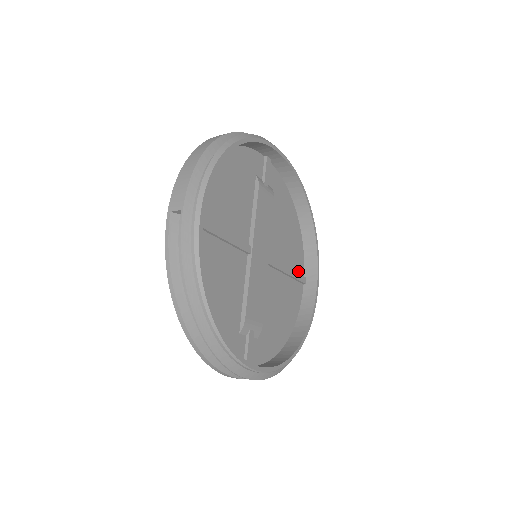
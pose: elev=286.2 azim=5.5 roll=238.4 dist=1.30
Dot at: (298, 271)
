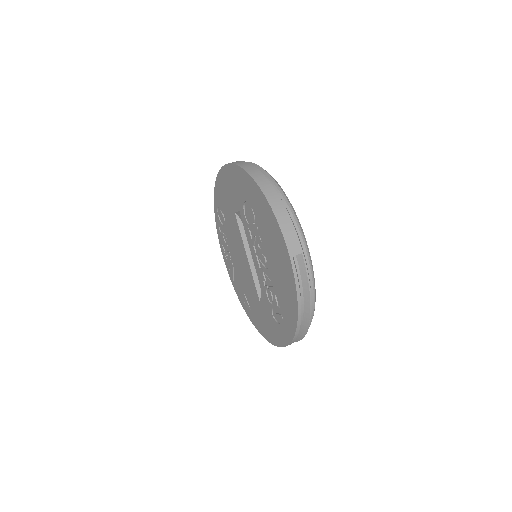
Dot at: occluded
